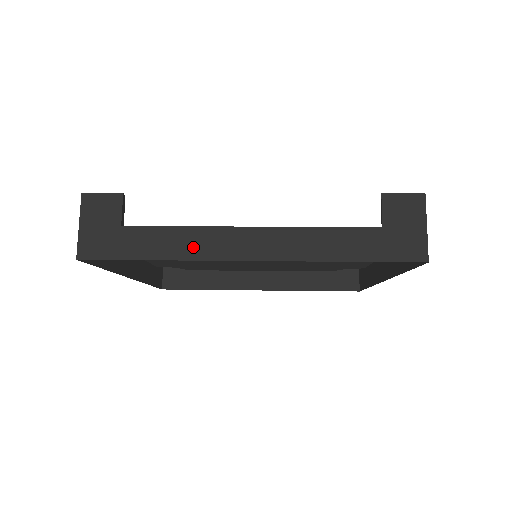
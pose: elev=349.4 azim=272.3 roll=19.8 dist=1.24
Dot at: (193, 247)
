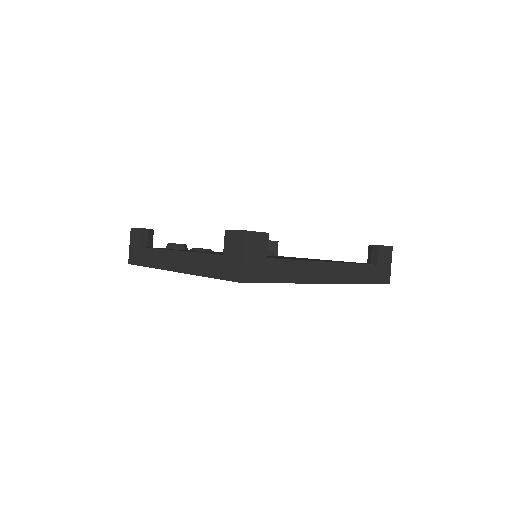
Dot at: (303, 274)
